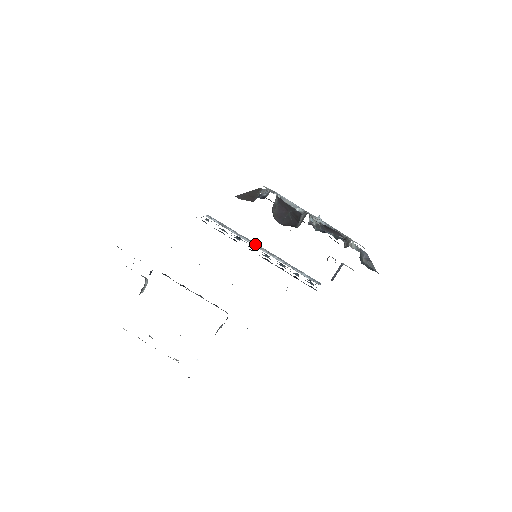
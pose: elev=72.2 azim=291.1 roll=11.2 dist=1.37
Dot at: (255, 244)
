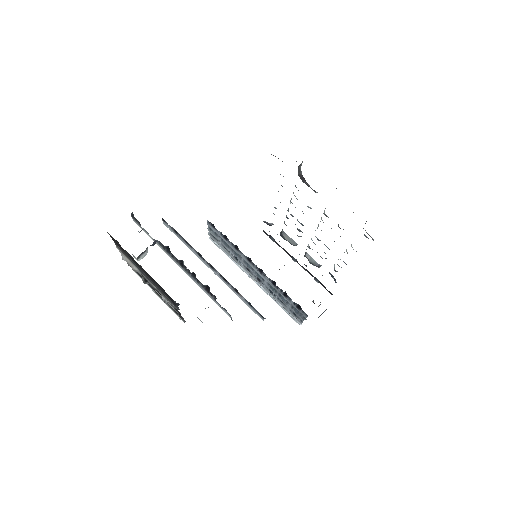
Dot at: occluded
